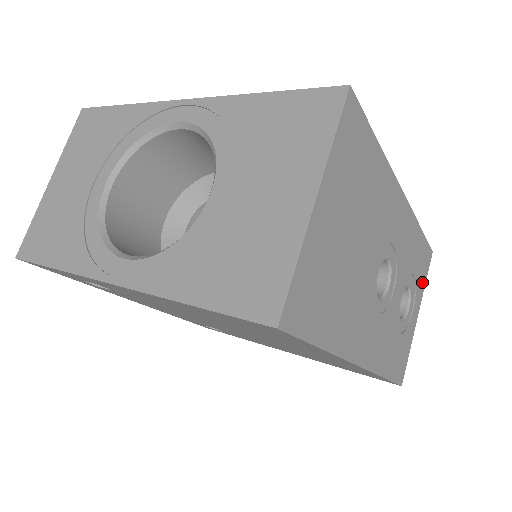
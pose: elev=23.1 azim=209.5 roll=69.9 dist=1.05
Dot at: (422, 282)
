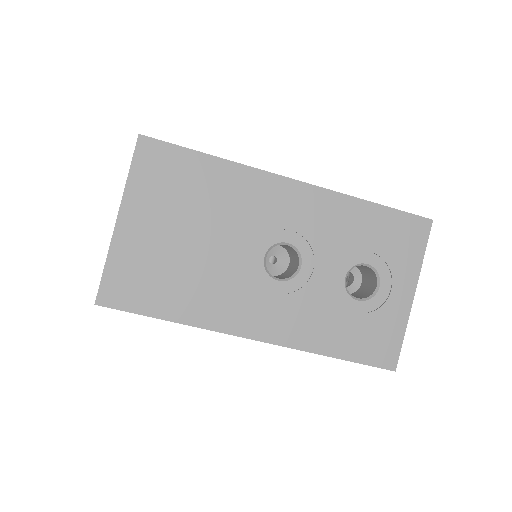
Dot at: (410, 257)
